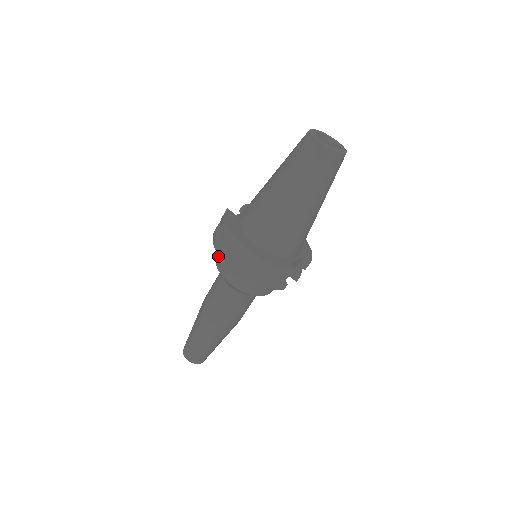
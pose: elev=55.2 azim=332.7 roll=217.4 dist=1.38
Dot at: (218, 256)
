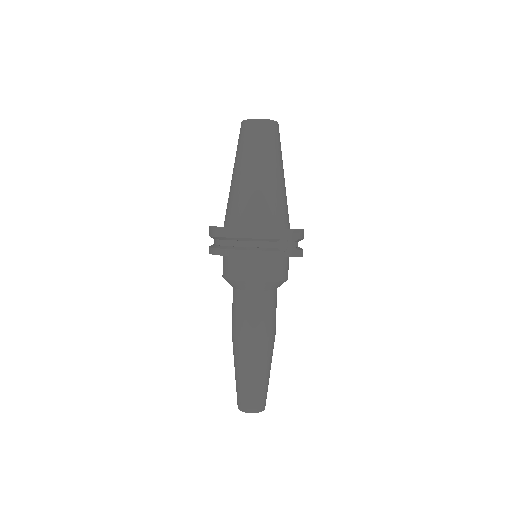
Dot at: occluded
